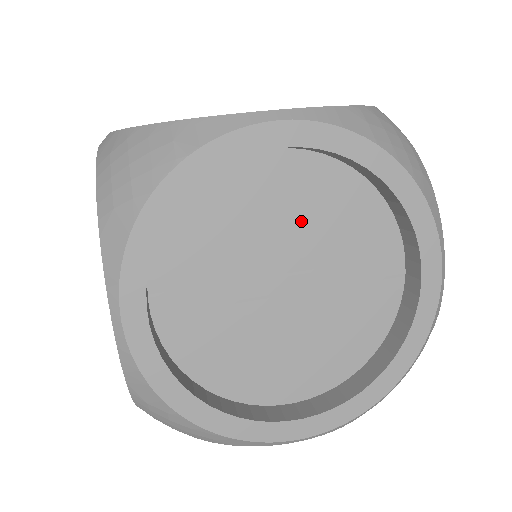
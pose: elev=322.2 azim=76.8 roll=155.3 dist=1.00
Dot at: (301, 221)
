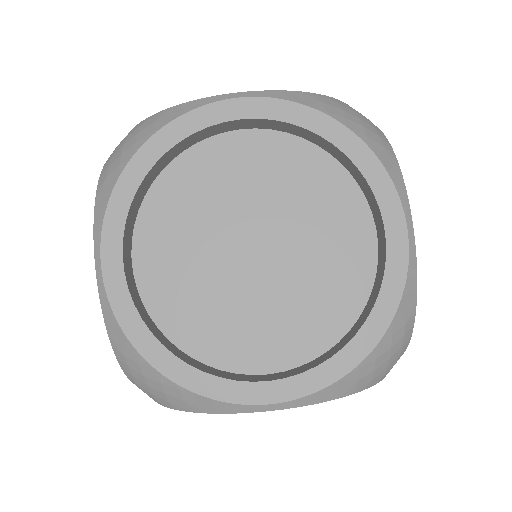
Dot at: occluded
